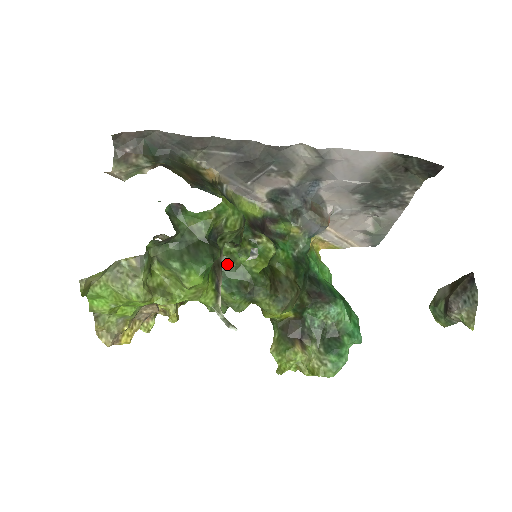
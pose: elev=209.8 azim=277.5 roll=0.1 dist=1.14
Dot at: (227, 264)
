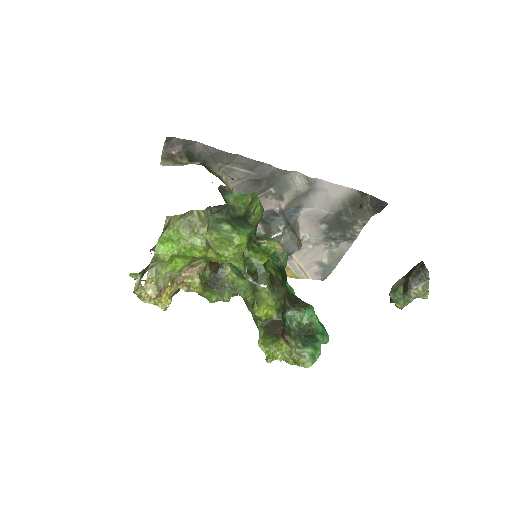
Dot at: occluded
